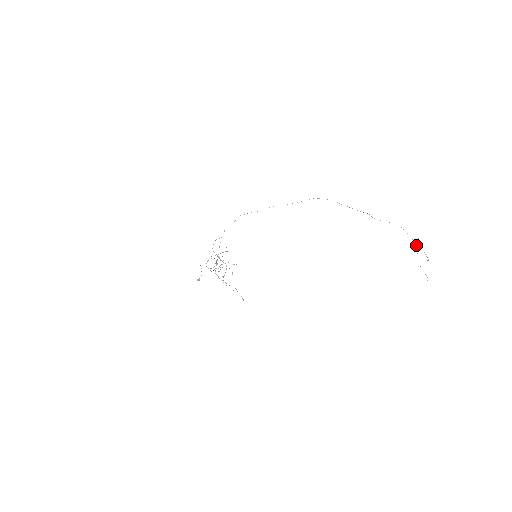
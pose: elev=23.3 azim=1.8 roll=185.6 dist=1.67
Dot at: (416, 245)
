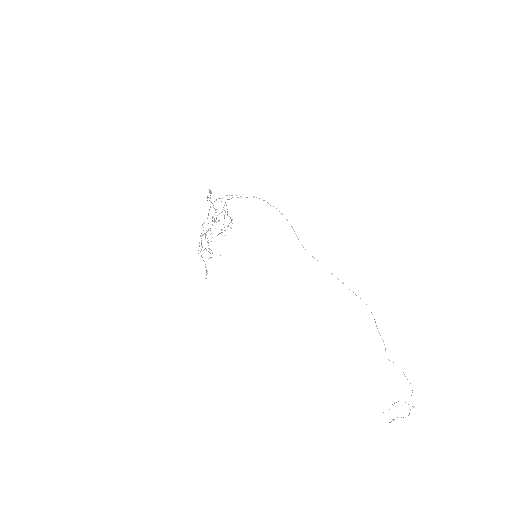
Dot at: occluded
